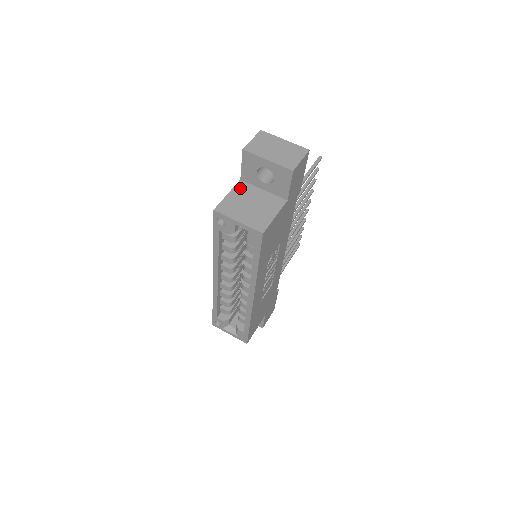
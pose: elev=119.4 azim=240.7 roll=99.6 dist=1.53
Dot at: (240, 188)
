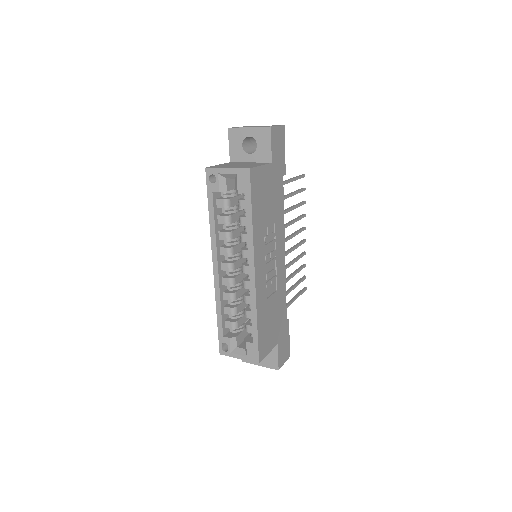
Dot at: (229, 163)
